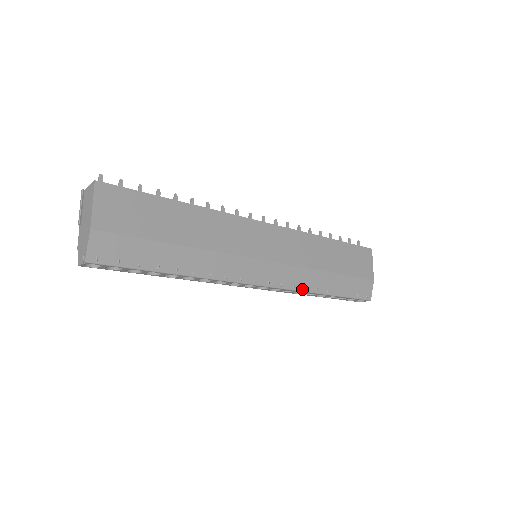
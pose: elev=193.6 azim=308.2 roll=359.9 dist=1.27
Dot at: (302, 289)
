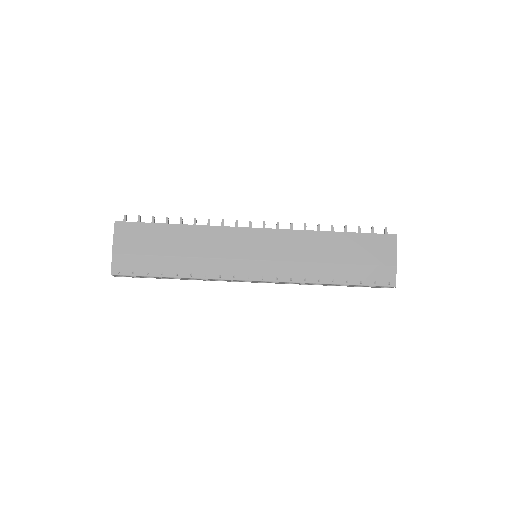
Dot at: (301, 281)
